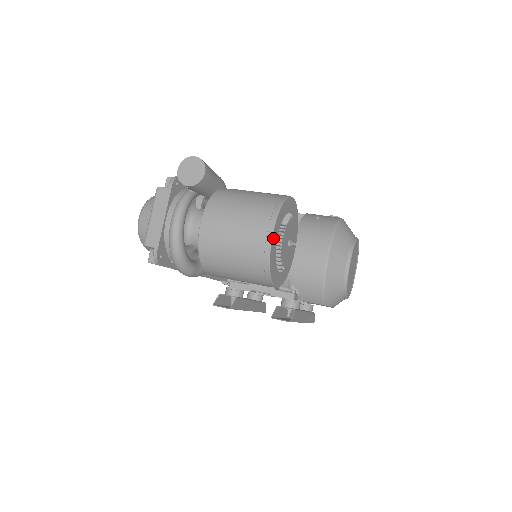
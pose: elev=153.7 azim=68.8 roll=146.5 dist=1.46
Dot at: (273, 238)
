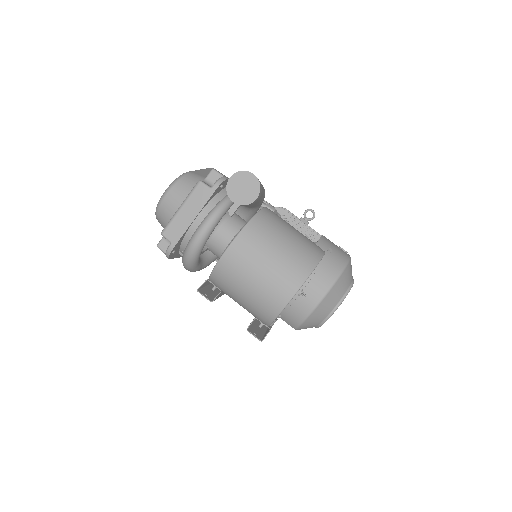
Dot at: (292, 298)
